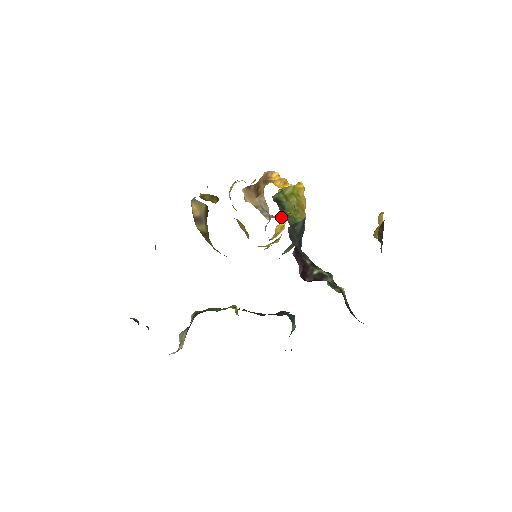
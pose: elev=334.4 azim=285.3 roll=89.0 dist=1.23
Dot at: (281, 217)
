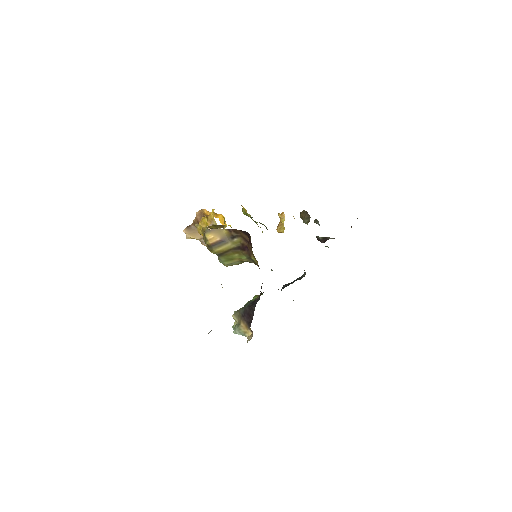
Dot at: occluded
